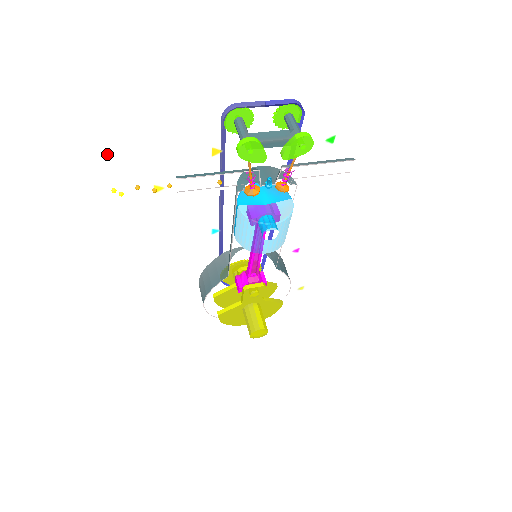
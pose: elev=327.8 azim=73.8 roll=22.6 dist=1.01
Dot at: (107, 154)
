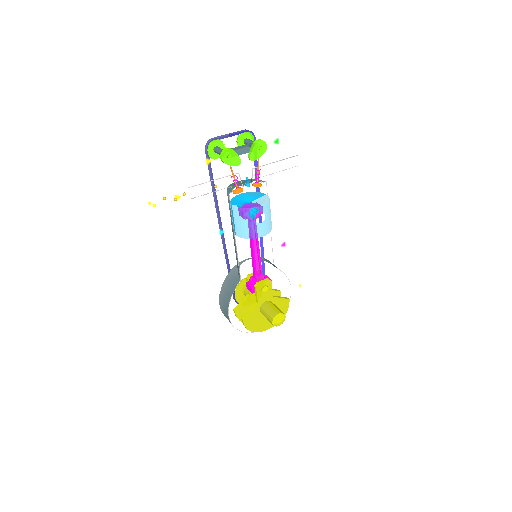
Dot at: (143, 173)
